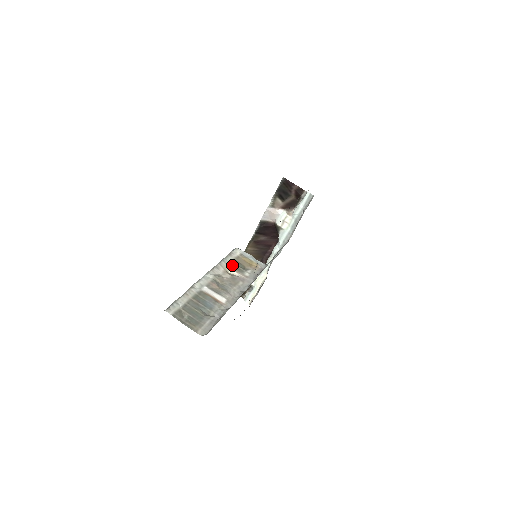
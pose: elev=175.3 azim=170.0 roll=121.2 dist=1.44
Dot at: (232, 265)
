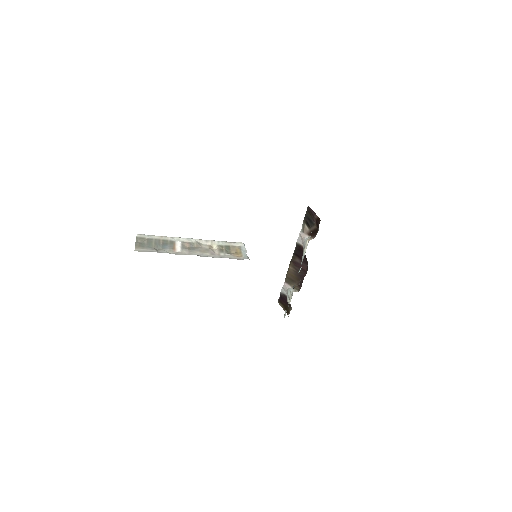
Dot at: (221, 246)
